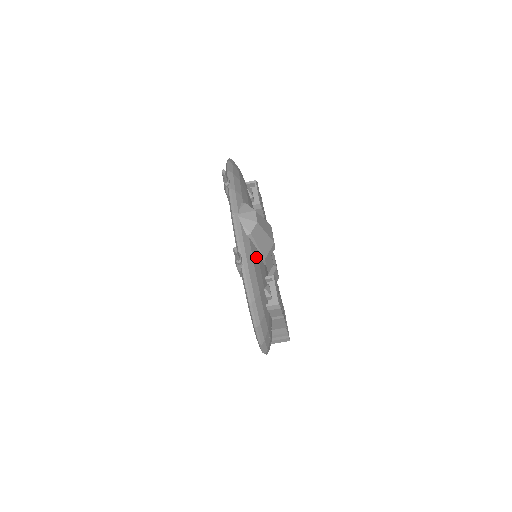
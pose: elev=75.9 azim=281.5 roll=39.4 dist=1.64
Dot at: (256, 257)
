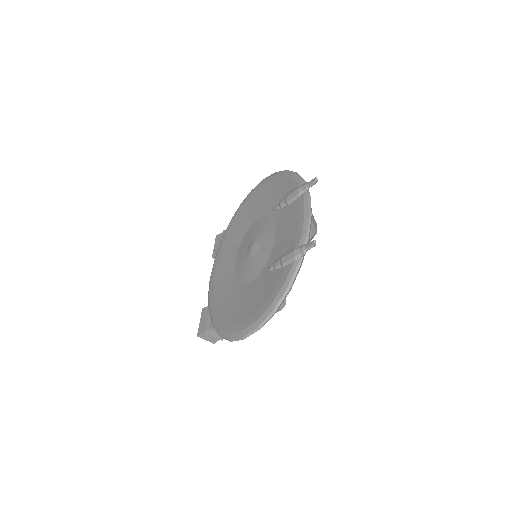
Dot at: occluded
